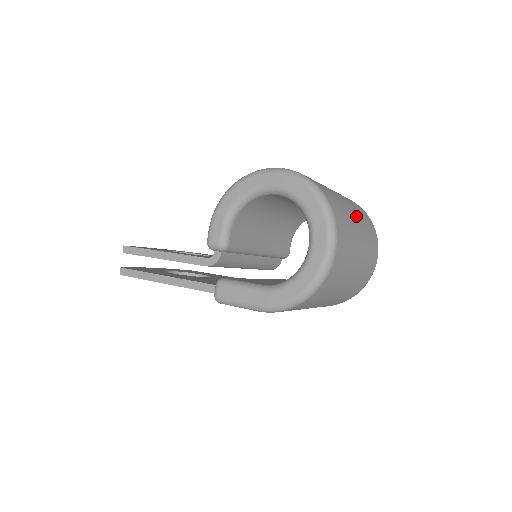
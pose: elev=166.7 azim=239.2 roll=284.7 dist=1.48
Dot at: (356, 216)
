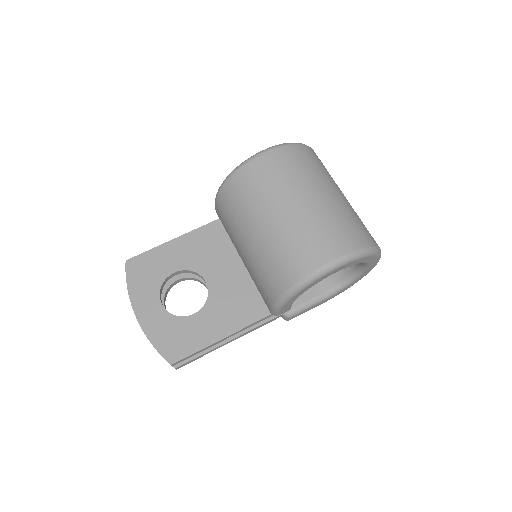
Dot at: (340, 191)
